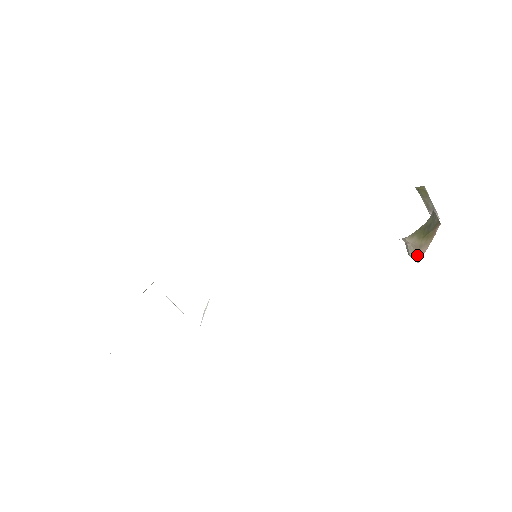
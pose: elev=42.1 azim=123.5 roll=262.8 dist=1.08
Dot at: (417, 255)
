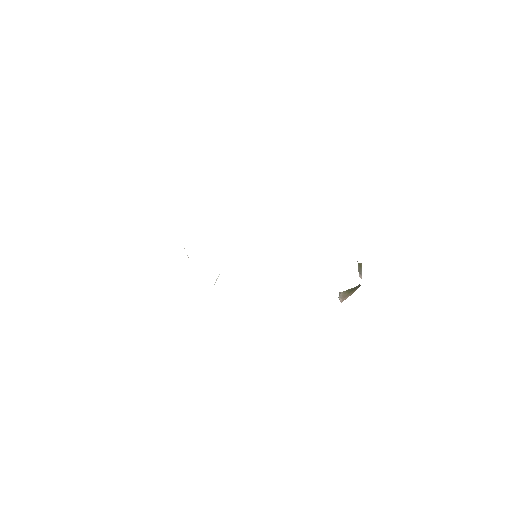
Dot at: (342, 299)
